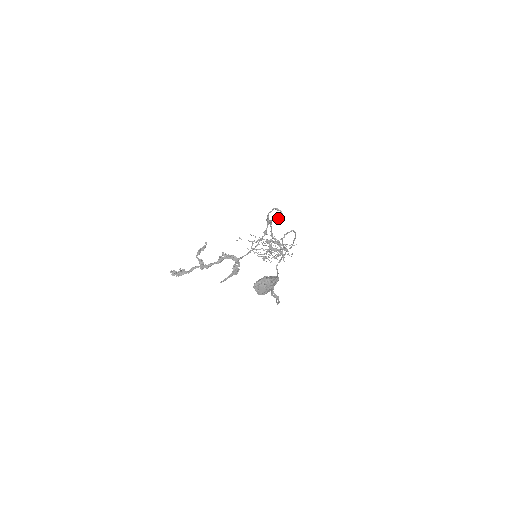
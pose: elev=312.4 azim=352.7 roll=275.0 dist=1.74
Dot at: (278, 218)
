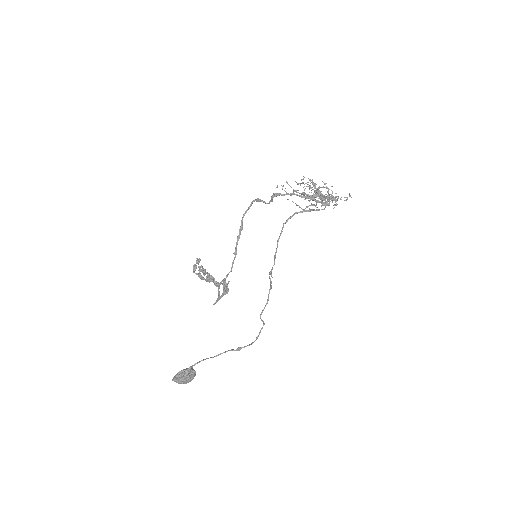
Dot at: (271, 201)
